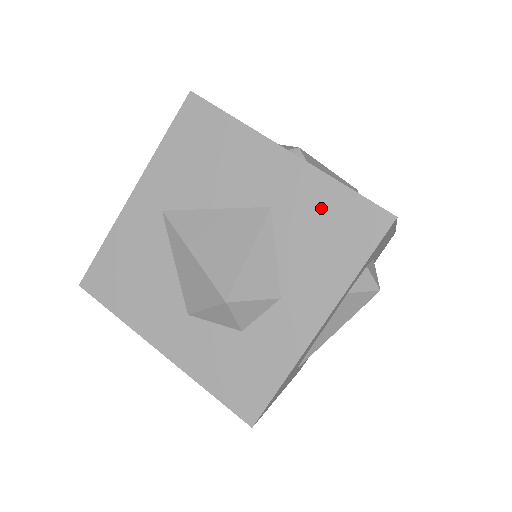
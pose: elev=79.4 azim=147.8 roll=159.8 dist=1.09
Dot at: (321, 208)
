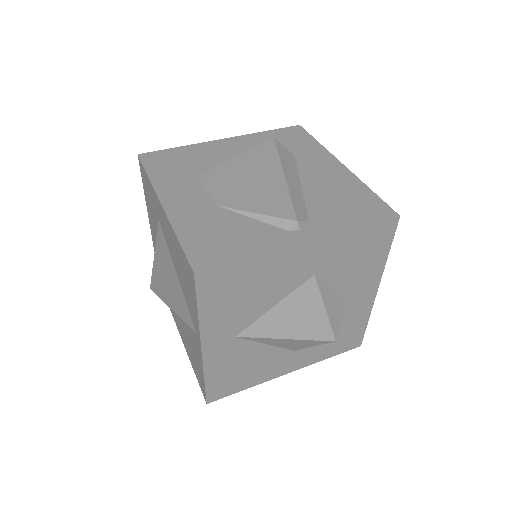
Dot at: (349, 249)
